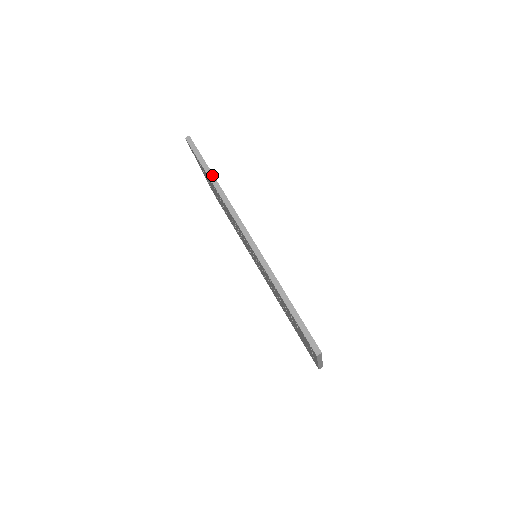
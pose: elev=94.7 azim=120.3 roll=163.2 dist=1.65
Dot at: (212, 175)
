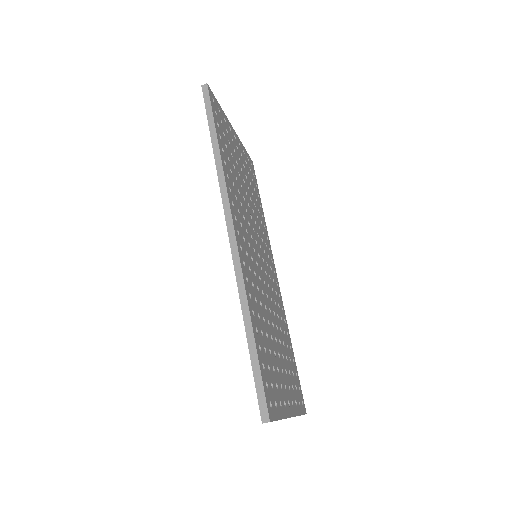
Dot at: (216, 141)
